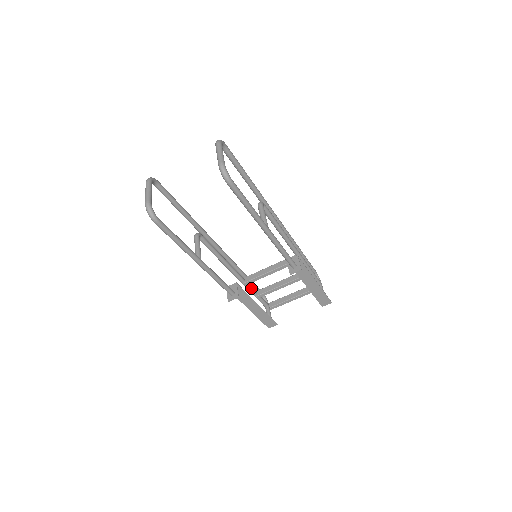
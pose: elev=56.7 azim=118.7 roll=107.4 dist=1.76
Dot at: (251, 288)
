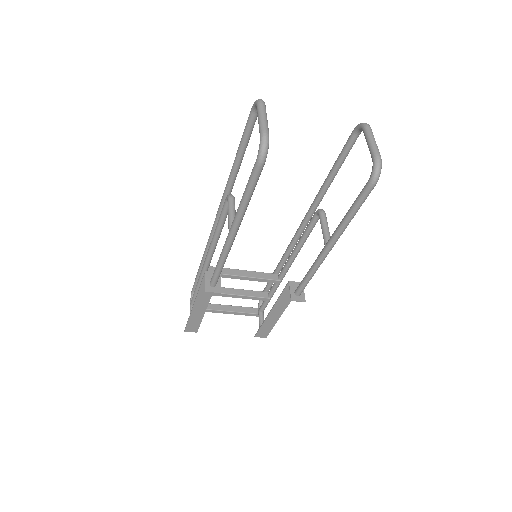
Dot at: occluded
